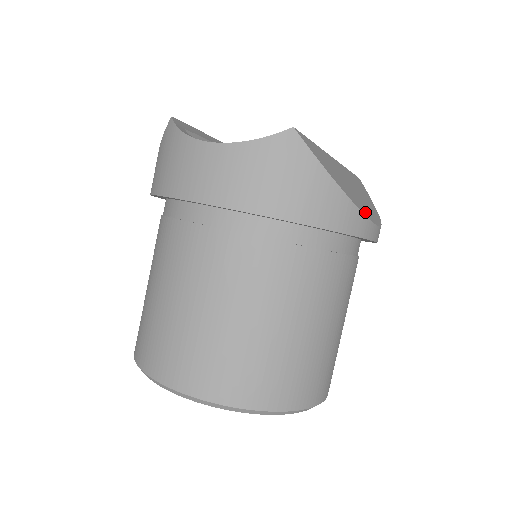
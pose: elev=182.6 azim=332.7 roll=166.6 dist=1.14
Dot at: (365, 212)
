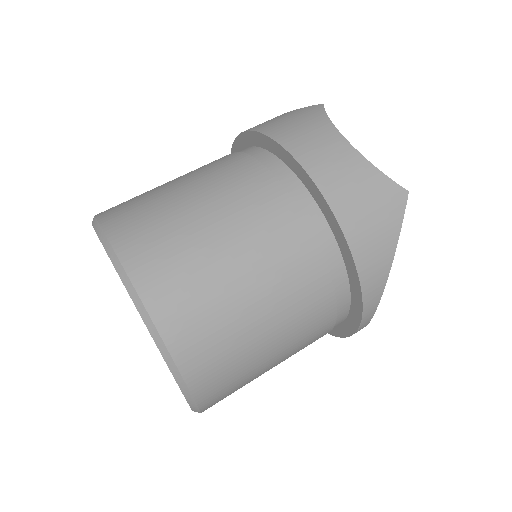
Dot at: occluded
